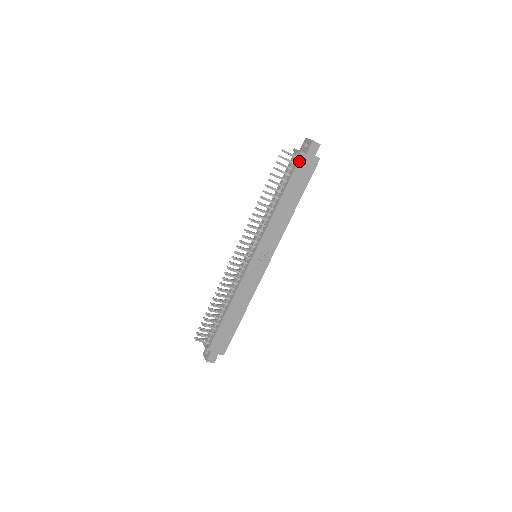
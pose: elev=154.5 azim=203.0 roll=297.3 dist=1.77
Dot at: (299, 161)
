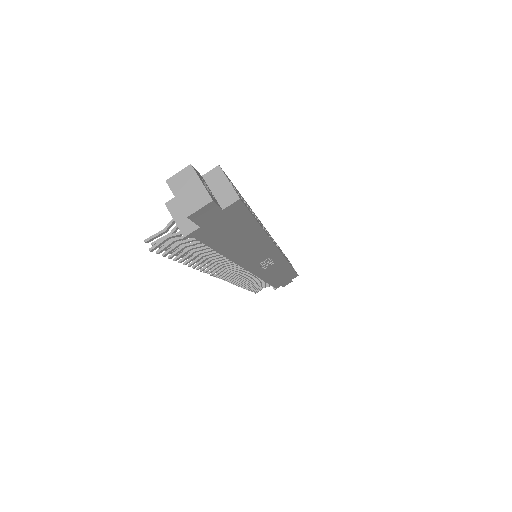
Dot at: (198, 237)
